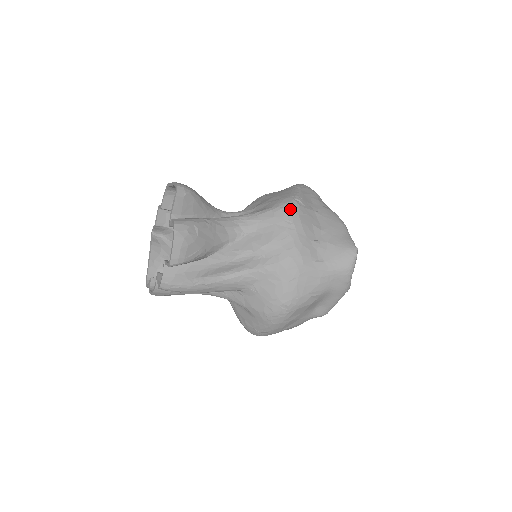
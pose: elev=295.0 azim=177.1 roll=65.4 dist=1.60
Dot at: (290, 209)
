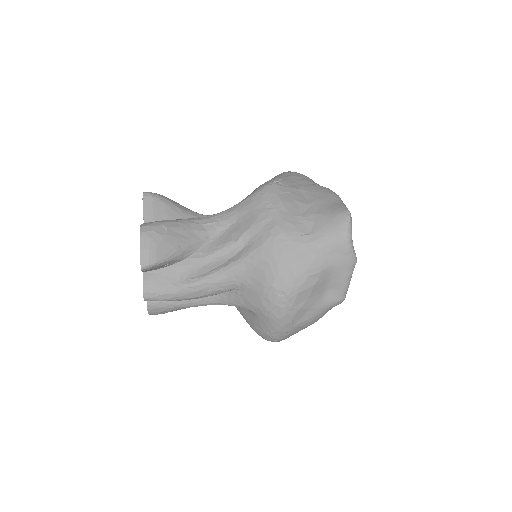
Dot at: (267, 190)
